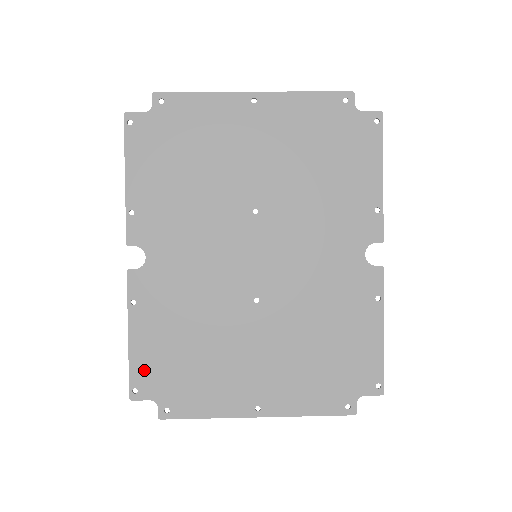
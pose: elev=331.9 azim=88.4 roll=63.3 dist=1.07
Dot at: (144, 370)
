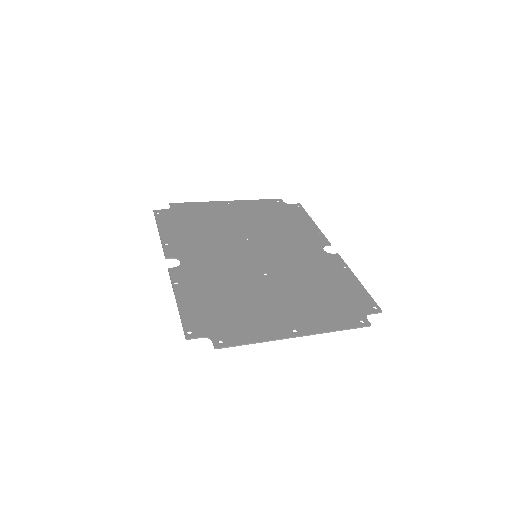
Dot at: (194, 318)
